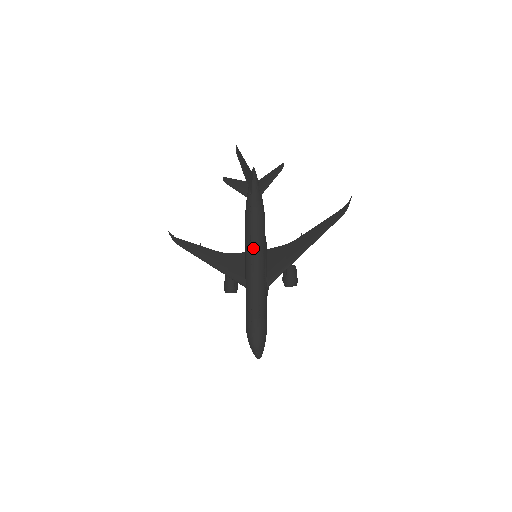
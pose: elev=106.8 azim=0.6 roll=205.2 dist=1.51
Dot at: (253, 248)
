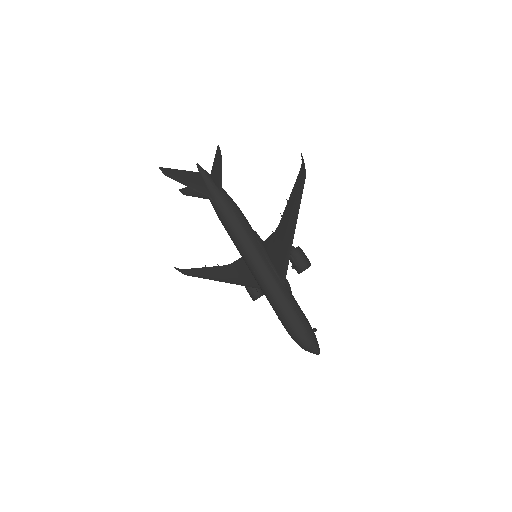
Dot at: (246, 254)
